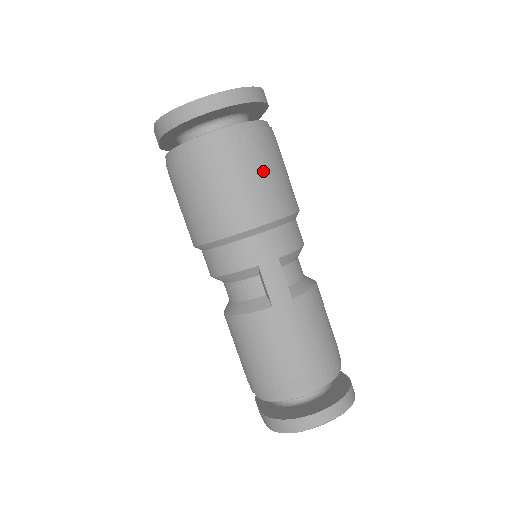
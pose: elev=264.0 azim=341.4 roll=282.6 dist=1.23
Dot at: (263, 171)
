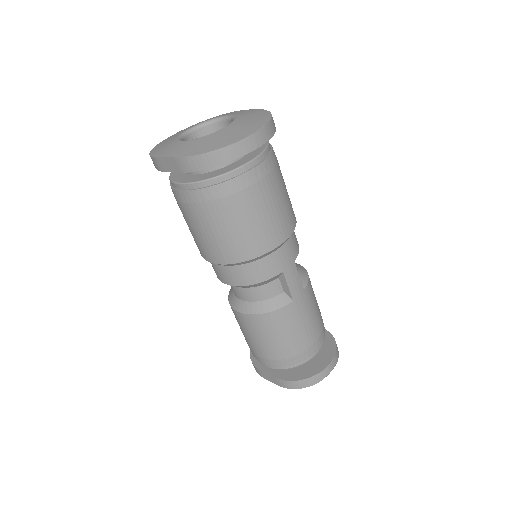
Dot at: (282, 191)
